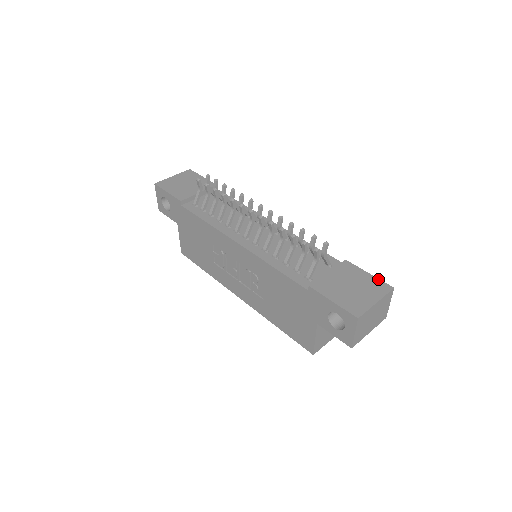
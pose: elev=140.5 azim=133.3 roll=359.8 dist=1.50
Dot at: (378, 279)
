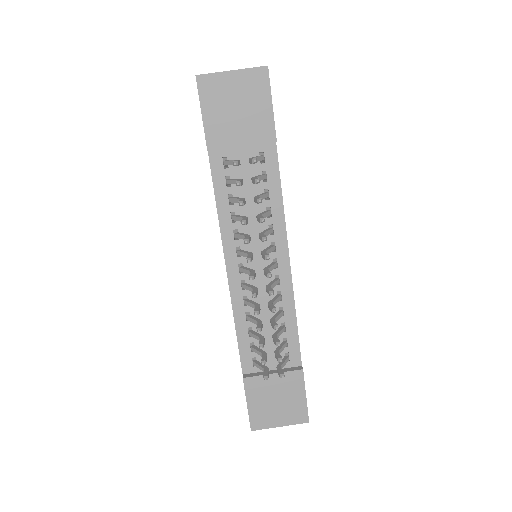
Dot at: (306, 407)
